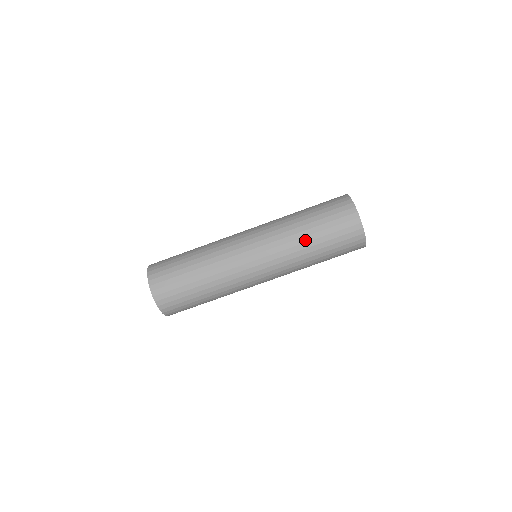
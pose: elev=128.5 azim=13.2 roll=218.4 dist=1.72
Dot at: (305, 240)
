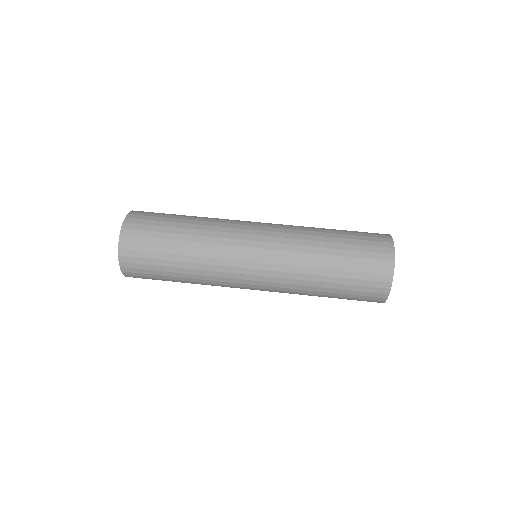
Dot at: (322, 245)
